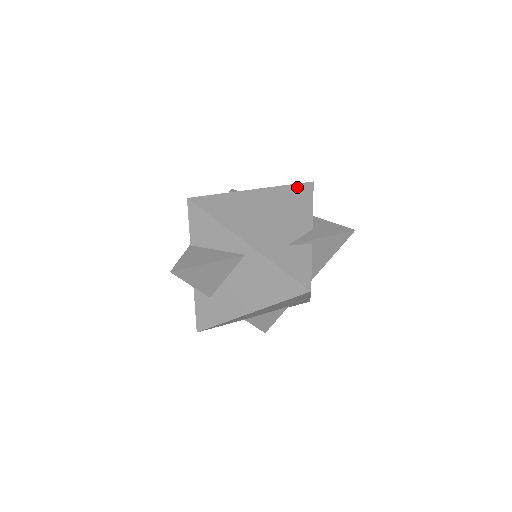
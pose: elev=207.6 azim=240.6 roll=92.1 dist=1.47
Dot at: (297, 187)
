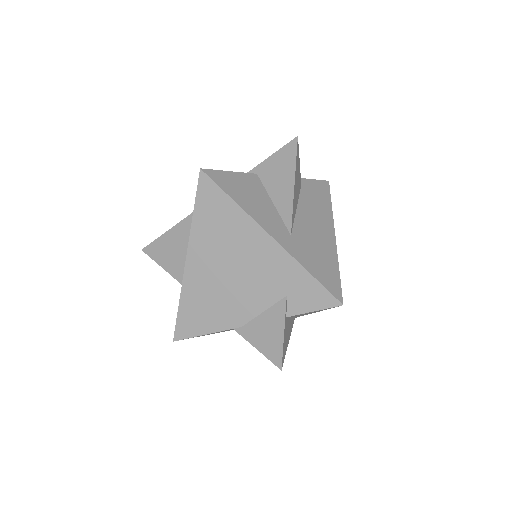
Dot at: occluded
